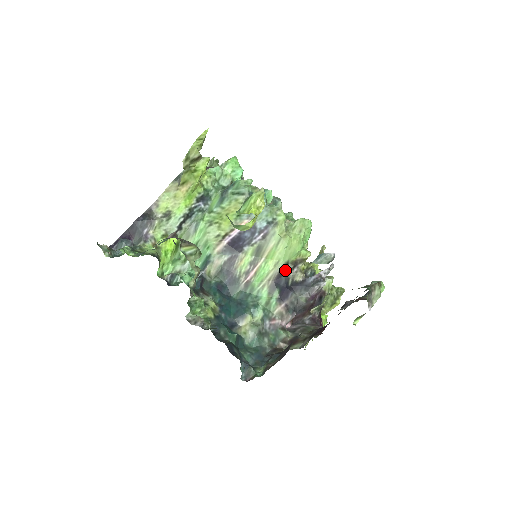
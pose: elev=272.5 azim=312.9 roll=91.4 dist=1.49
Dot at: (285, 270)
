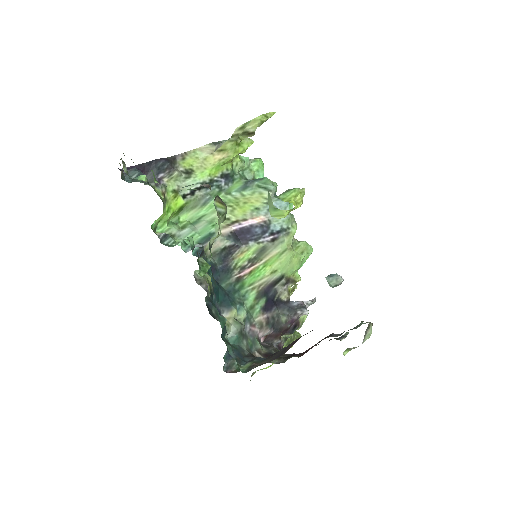
Dot at: (278, 282)
